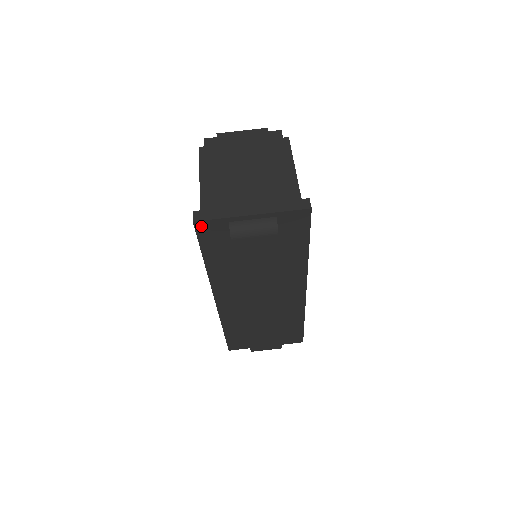
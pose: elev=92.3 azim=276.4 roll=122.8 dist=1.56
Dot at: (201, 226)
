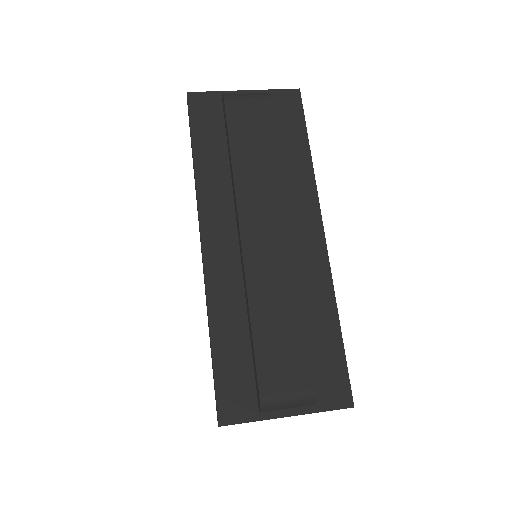
Dot at: (194, 100)
